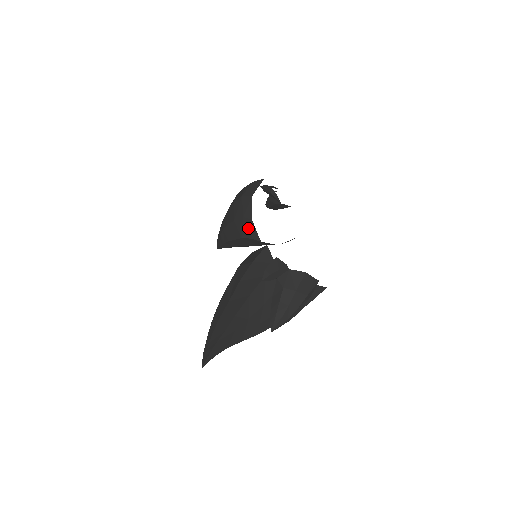
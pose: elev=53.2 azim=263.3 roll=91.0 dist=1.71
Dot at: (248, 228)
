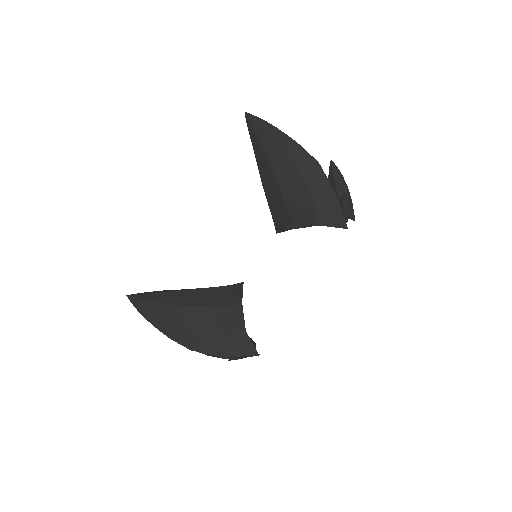
Dot at: (282, 220)
